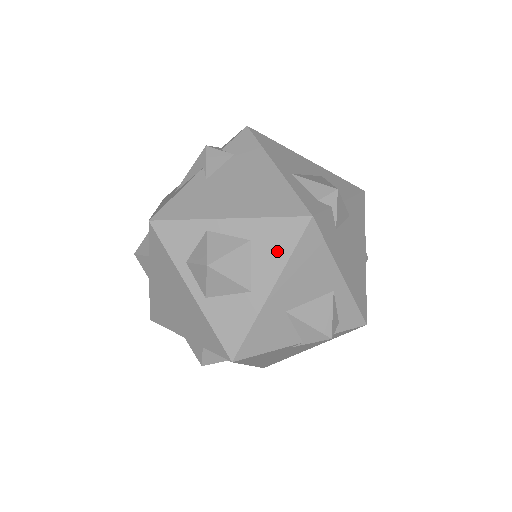
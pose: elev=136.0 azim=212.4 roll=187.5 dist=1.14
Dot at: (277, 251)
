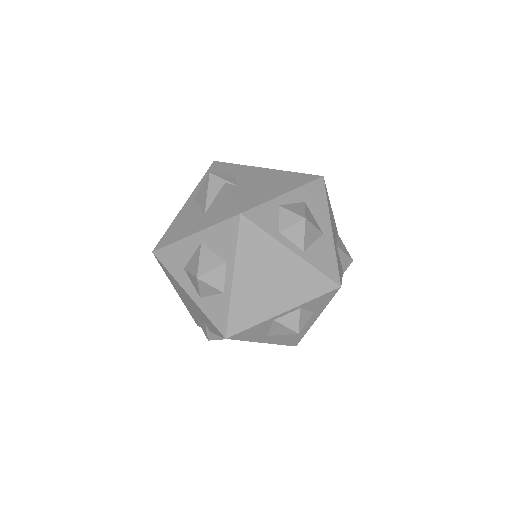
Dot at: (320, 203)
